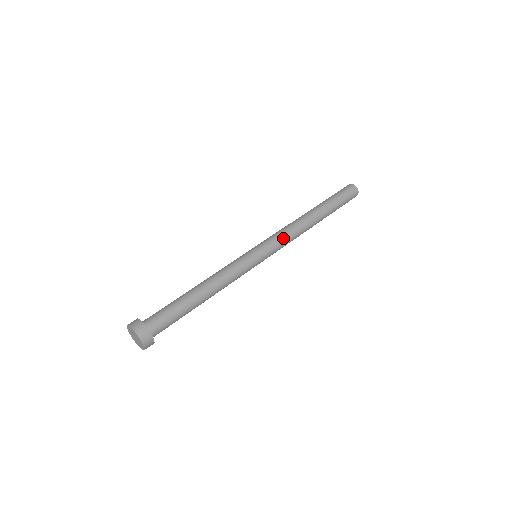
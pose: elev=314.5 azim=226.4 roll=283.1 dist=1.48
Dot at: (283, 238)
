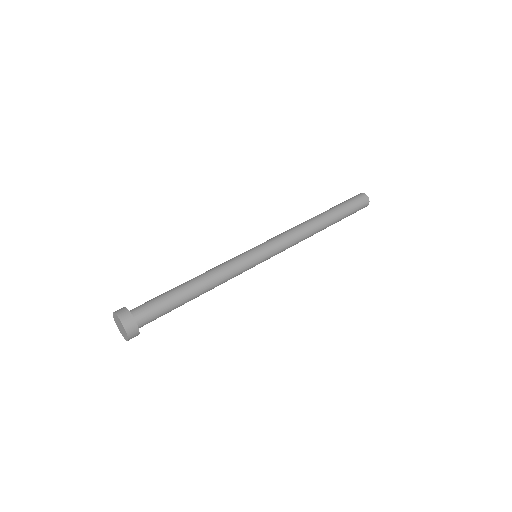
Dot at: (283, 237)
